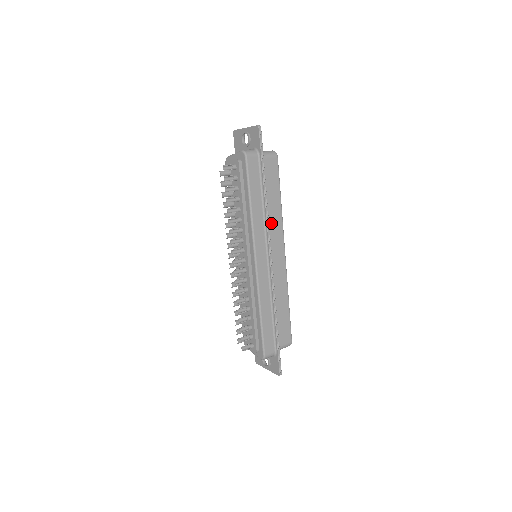
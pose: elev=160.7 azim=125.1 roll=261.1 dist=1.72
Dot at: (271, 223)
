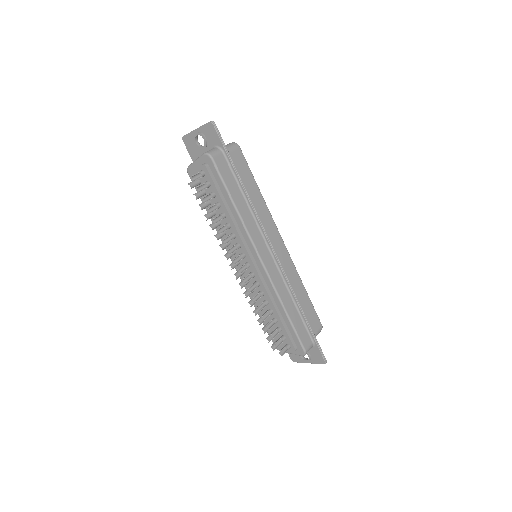
Dot at: (260, 217)
